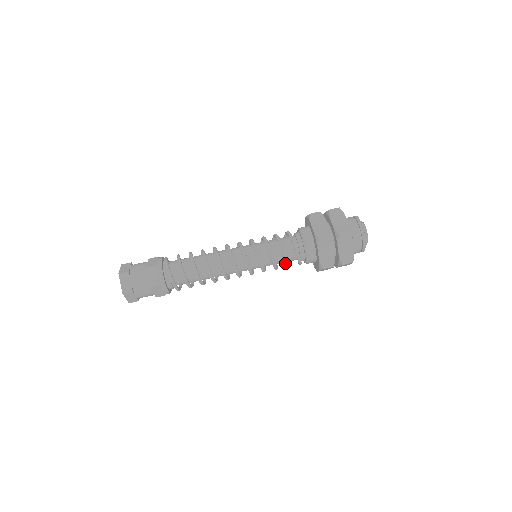
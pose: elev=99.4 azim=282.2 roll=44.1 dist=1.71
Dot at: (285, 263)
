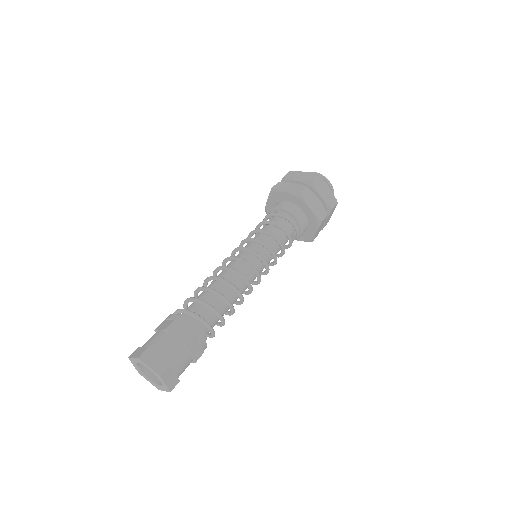
Dot at: (276, 227)
